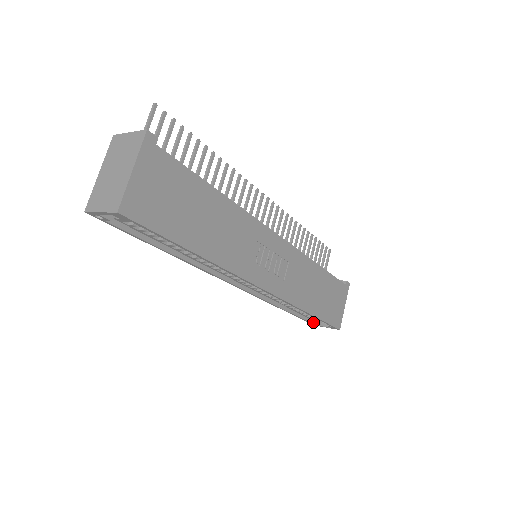
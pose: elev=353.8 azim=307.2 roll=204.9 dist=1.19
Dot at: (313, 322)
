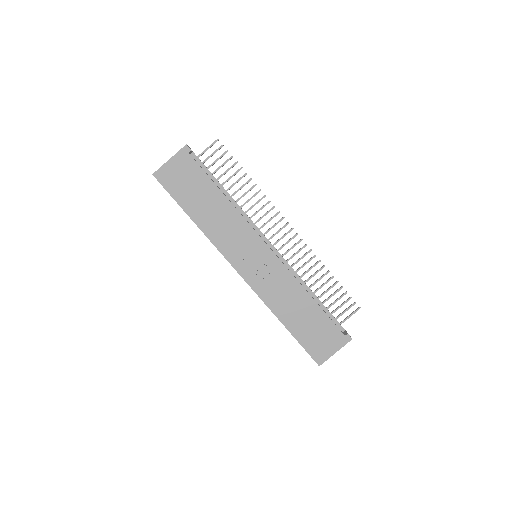
Dot at: occluded
